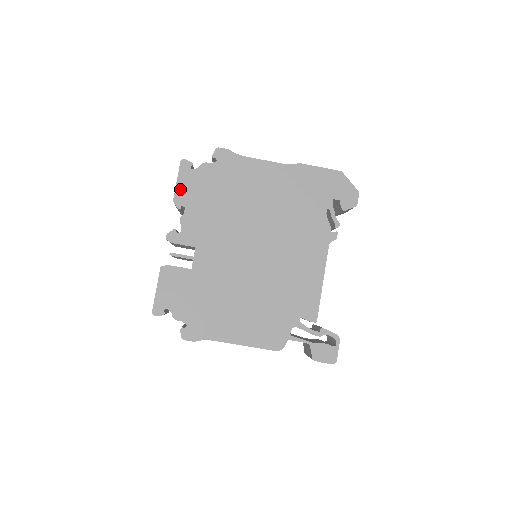
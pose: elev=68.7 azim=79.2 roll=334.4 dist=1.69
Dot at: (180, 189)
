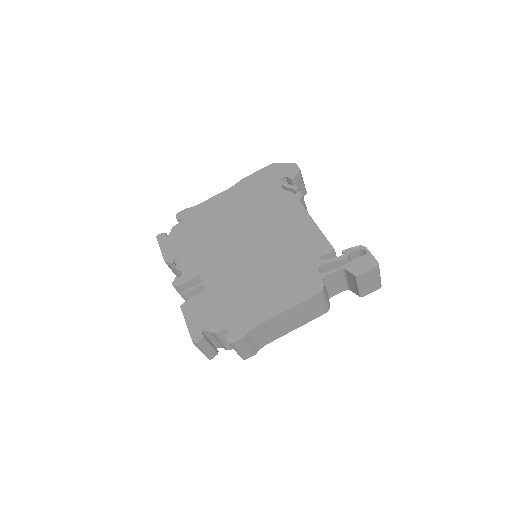
Dot at: (165, 252)
